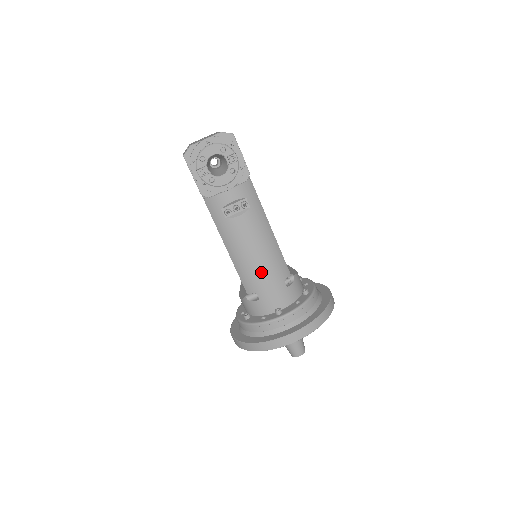
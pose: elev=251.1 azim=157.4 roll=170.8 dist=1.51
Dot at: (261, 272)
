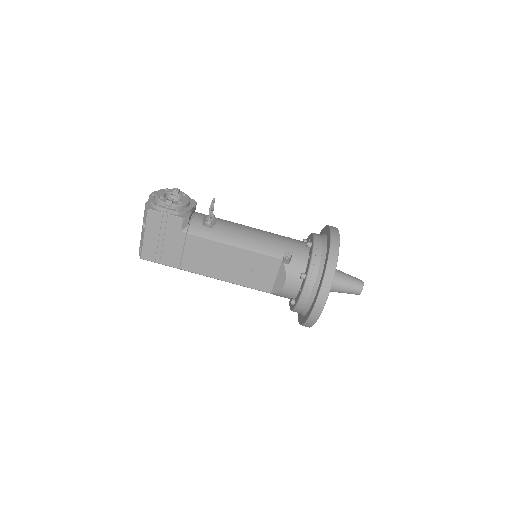
Dot at: (269, 237)
